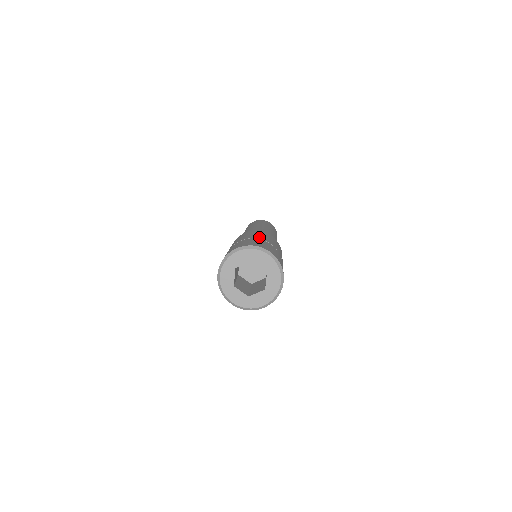
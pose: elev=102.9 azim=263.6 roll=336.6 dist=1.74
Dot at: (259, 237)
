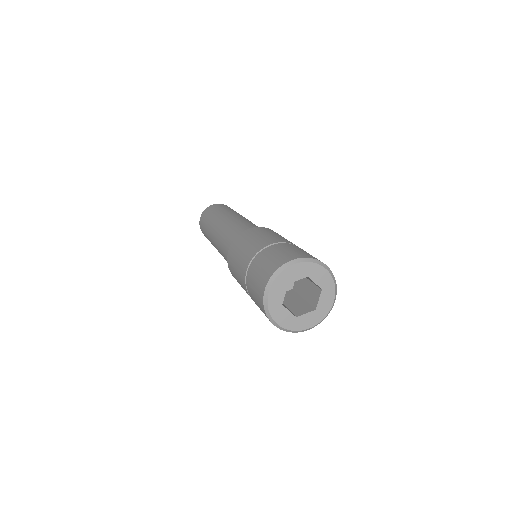
Dot at: (254, 250)
